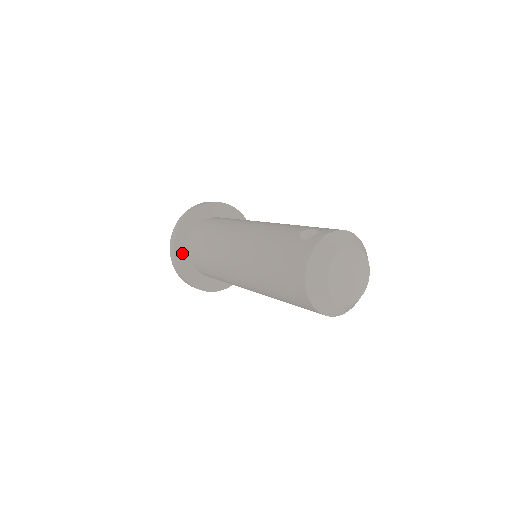
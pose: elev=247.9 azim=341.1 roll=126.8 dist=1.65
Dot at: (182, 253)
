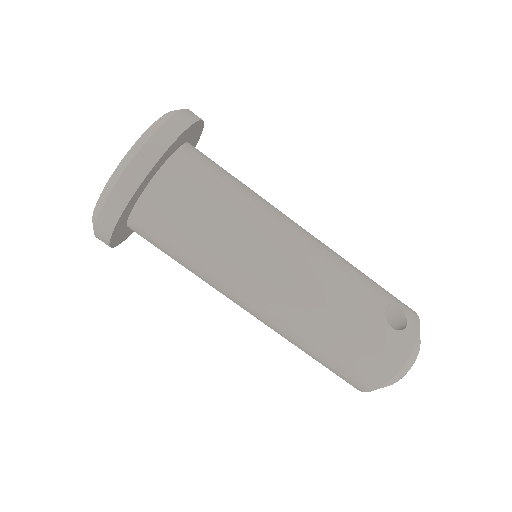
Dot at: (128, 210)
